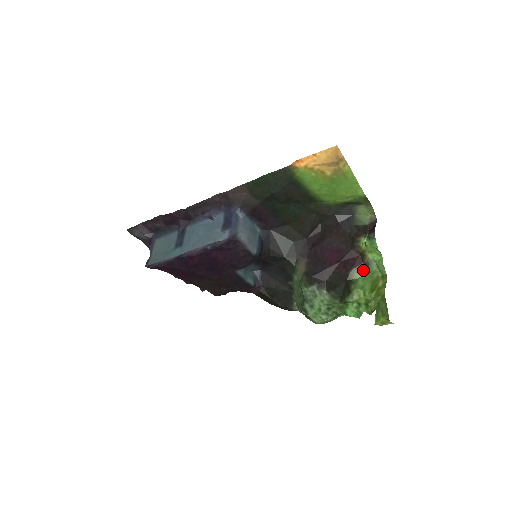
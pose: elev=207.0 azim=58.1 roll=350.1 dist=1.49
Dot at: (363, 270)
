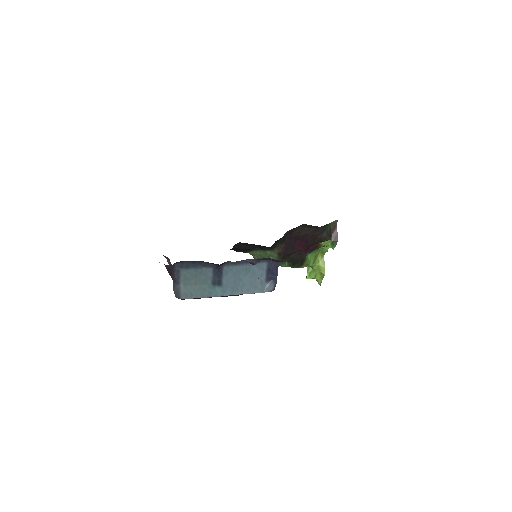
Dot at: (314, 251)
